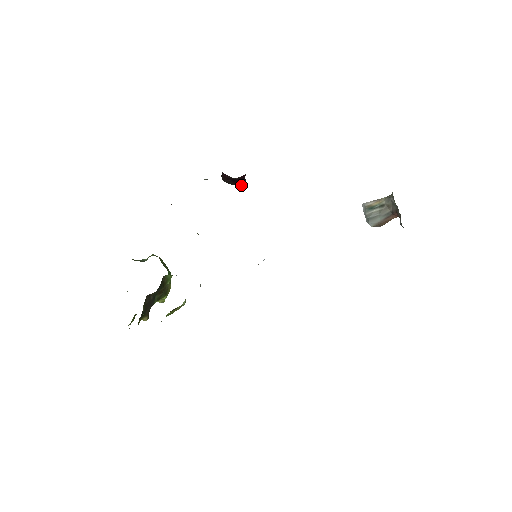
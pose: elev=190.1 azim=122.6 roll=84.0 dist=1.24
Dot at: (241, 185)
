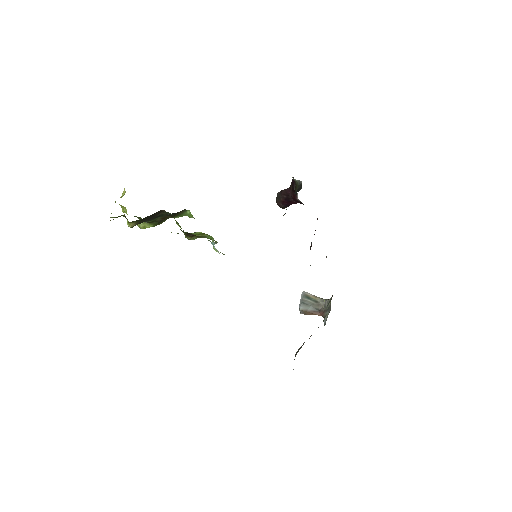
Dot at: (282, 207)
